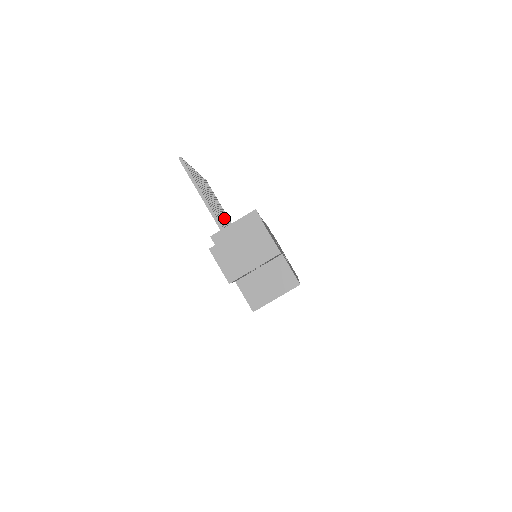
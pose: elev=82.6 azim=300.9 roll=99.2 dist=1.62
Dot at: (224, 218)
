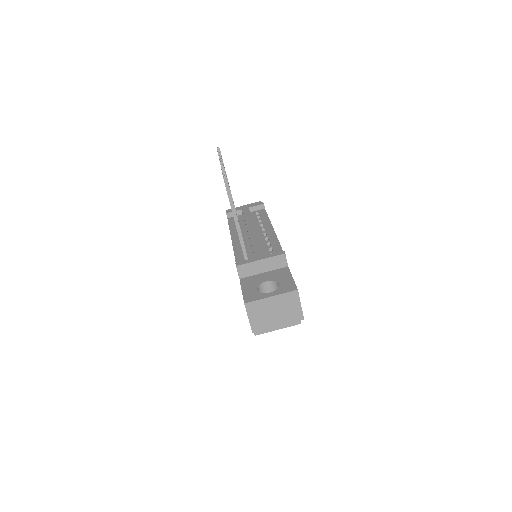
Dot at: occluded
